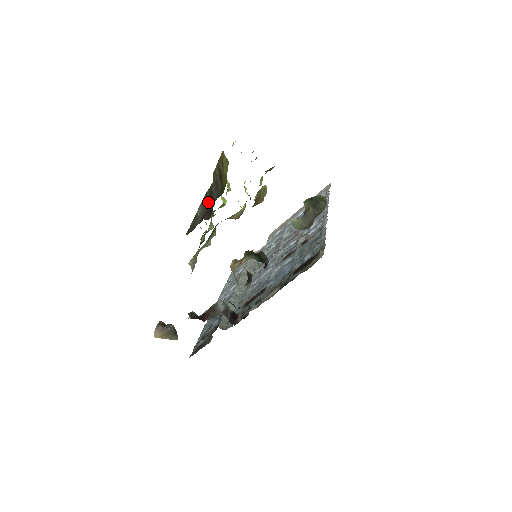
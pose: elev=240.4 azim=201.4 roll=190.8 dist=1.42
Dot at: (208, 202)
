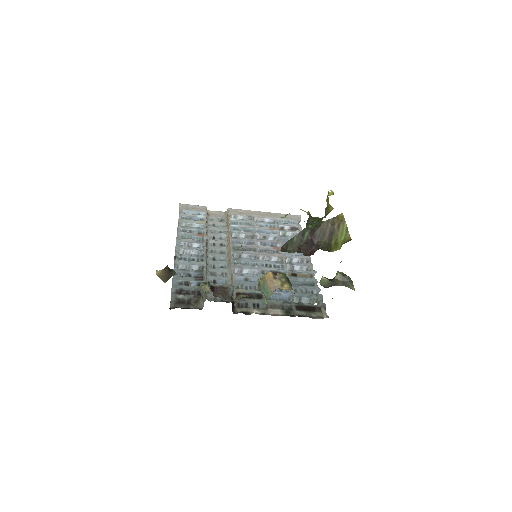
Dot at: (308, 238)
